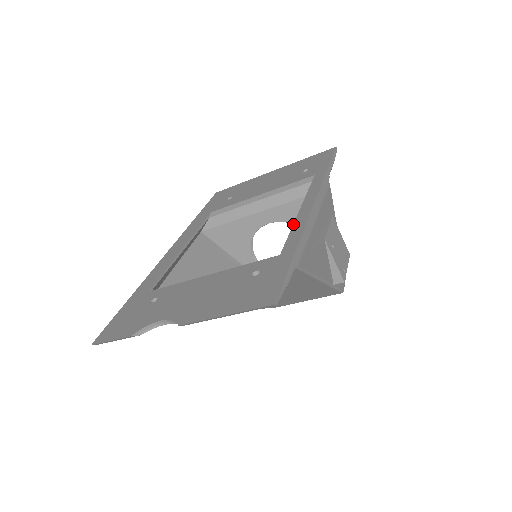
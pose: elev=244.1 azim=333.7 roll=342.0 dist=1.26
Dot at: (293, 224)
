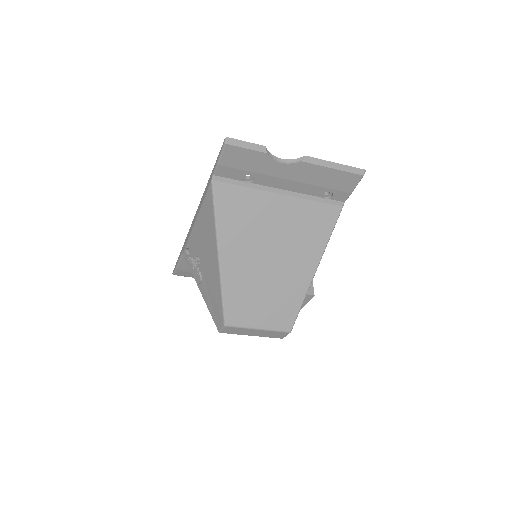
Dot at: occluded
